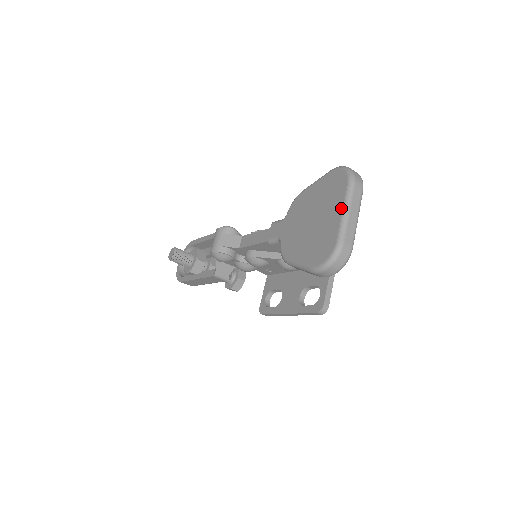
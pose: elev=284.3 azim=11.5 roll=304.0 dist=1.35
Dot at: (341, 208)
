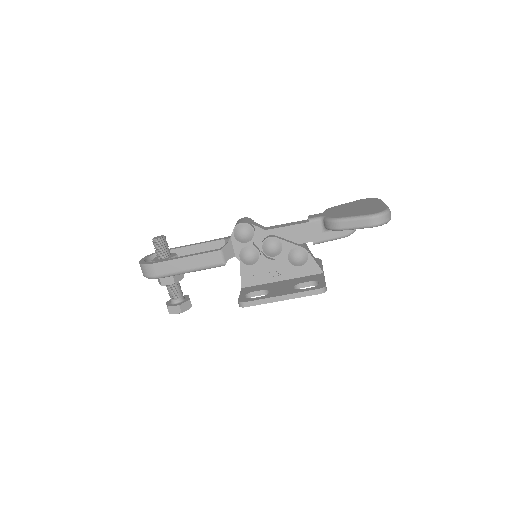
Dot at: (381, 202)
